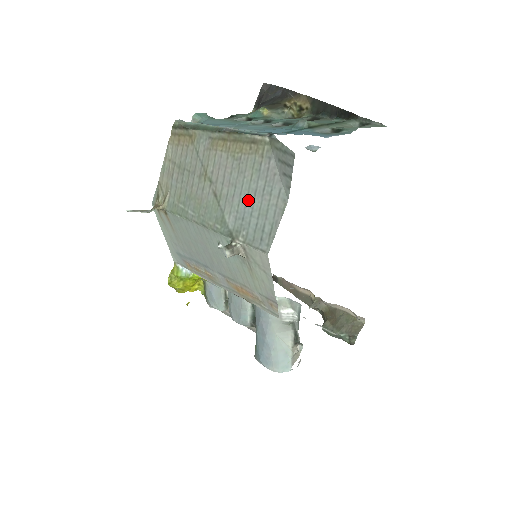
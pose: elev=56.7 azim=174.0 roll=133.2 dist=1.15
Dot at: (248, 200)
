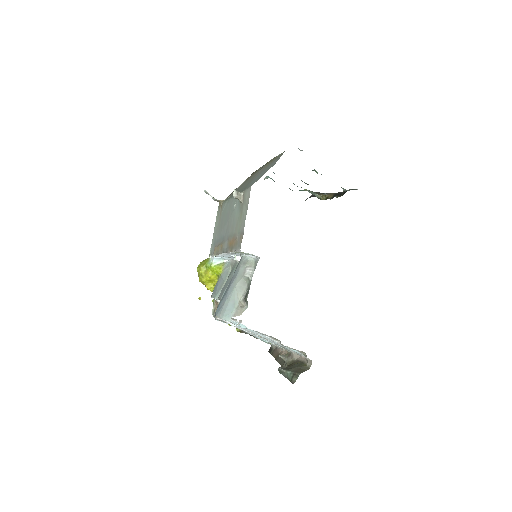
Dot at: occluded
